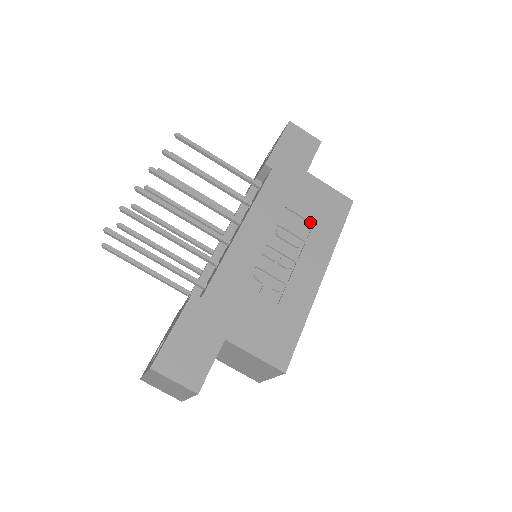
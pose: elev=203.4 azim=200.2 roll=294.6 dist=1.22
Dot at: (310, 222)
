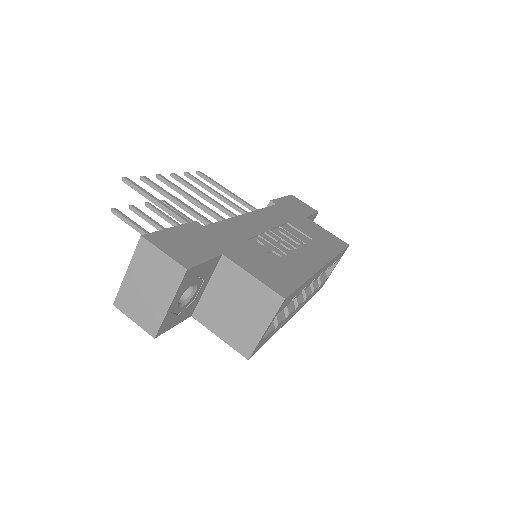
Dot at: (310, 238)
